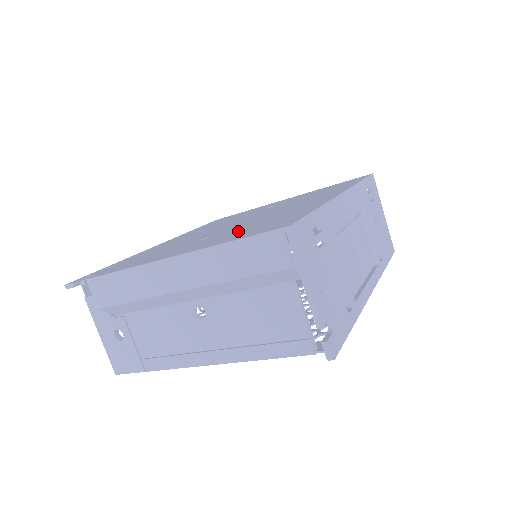
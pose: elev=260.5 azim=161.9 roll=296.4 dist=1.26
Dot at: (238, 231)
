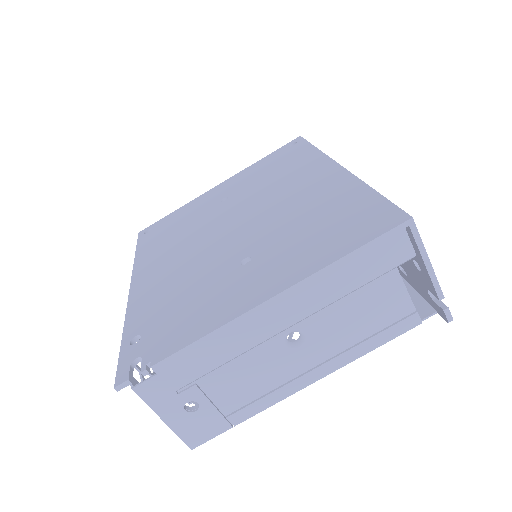
Dot at: (302, 240)
